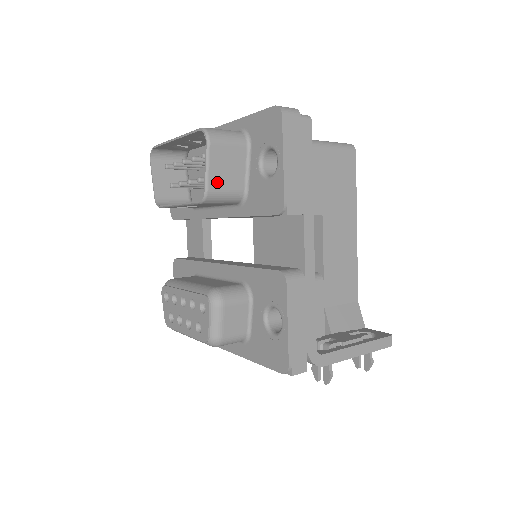
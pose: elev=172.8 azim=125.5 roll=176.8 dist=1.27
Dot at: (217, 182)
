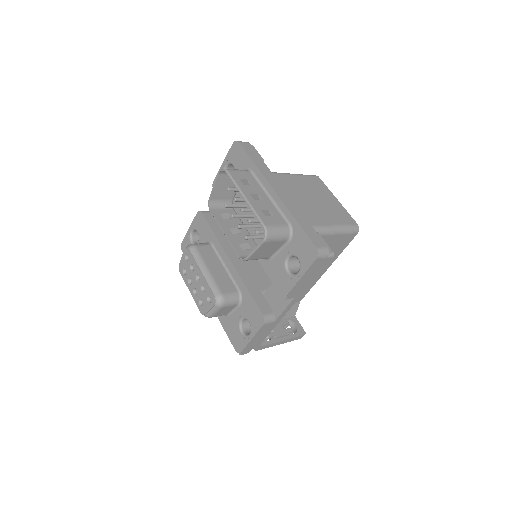
Dot at: (256, 256)
